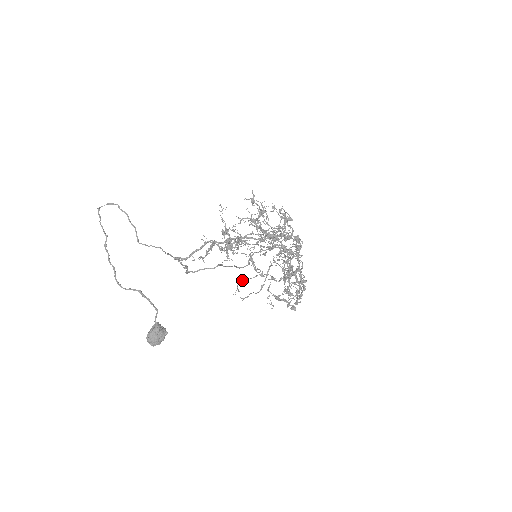
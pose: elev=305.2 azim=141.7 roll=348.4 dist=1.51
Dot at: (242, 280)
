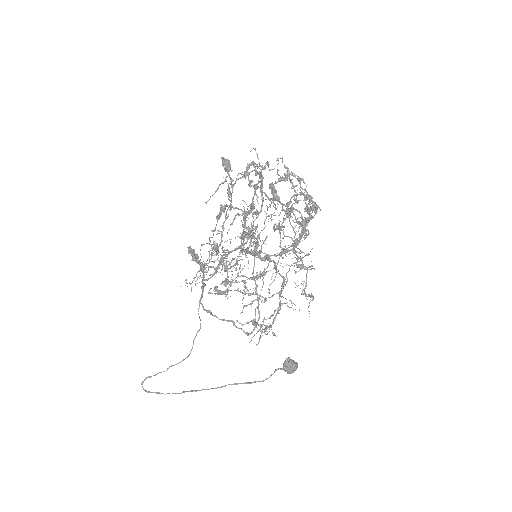
Dot at: occluded
